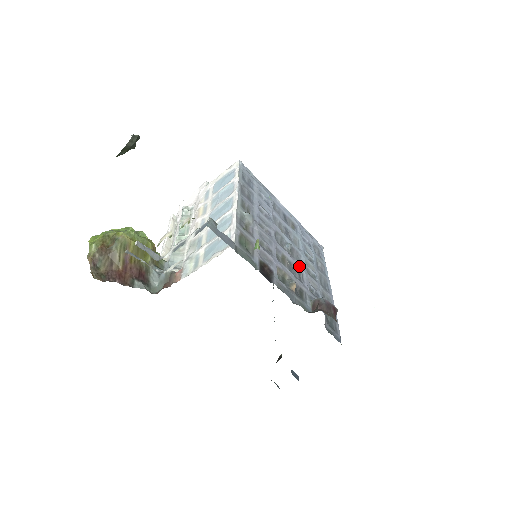
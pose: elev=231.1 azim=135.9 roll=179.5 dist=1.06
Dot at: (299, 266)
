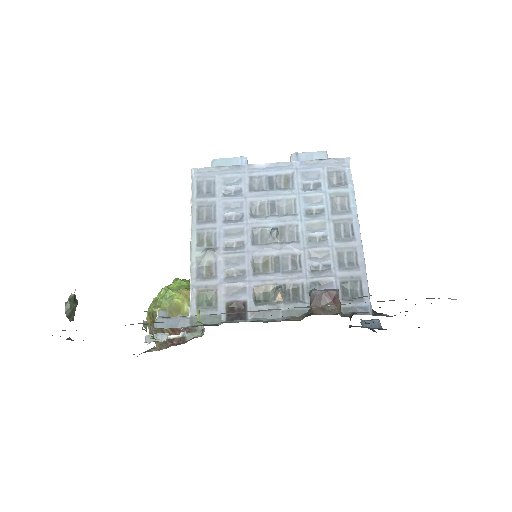
Dot at: (292, 249)
